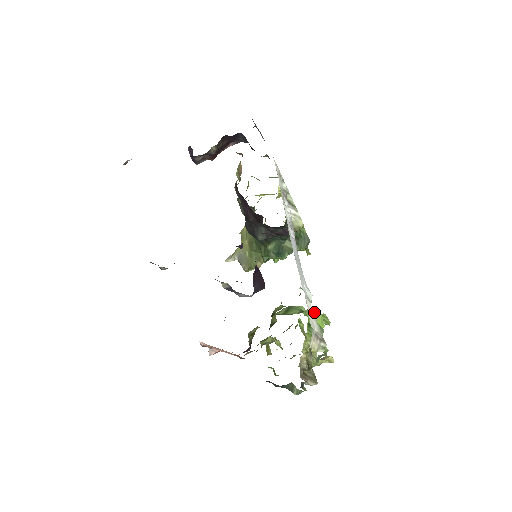
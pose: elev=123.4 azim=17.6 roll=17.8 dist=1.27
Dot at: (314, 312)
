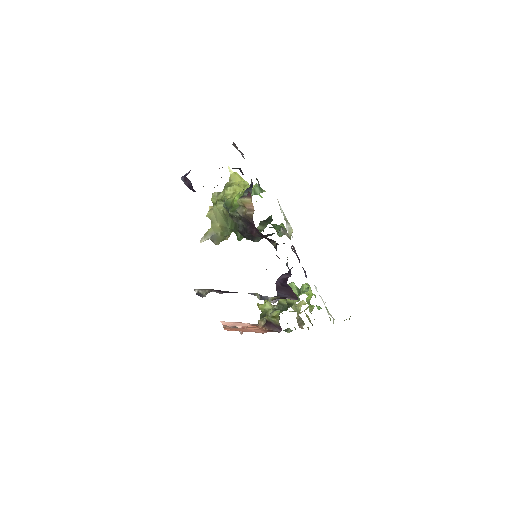
Dot at: (315, 295)
